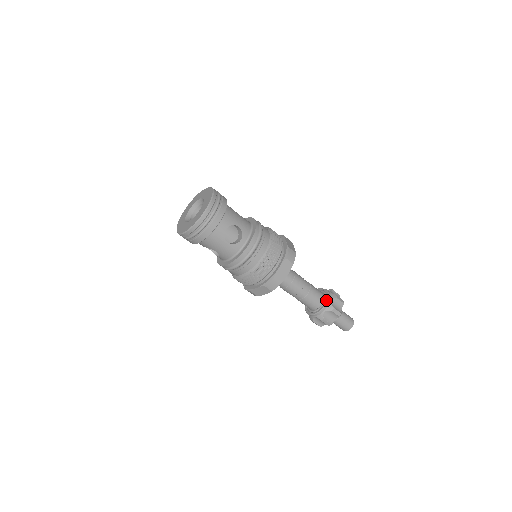
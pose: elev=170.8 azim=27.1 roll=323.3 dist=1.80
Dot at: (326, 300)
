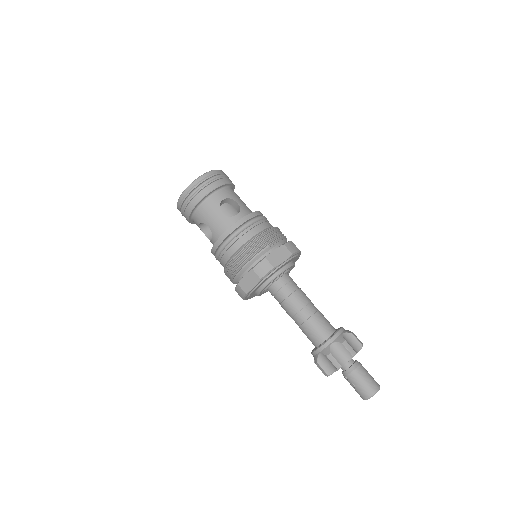
Dot at: (336, 331)
